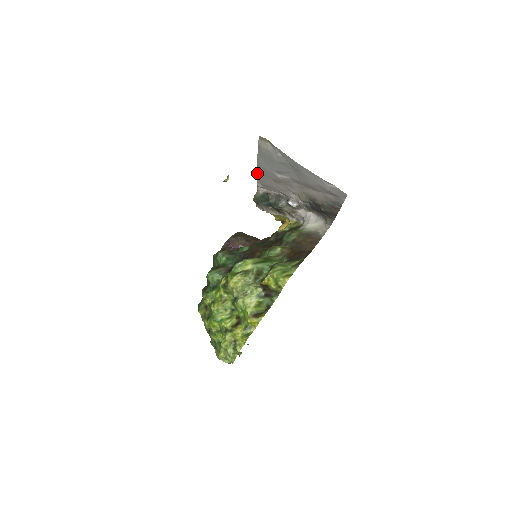
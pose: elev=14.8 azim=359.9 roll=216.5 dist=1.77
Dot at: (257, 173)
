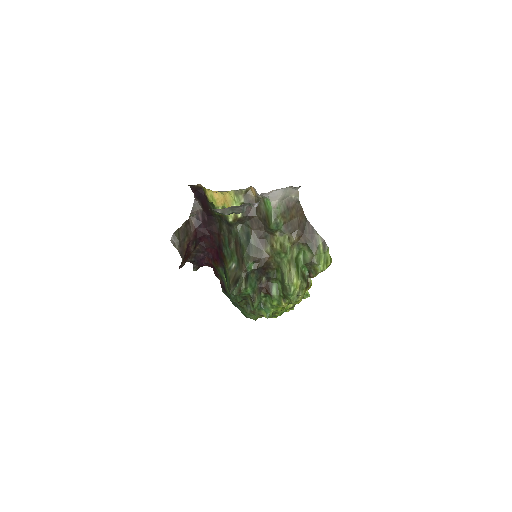
Dot at: occluded
